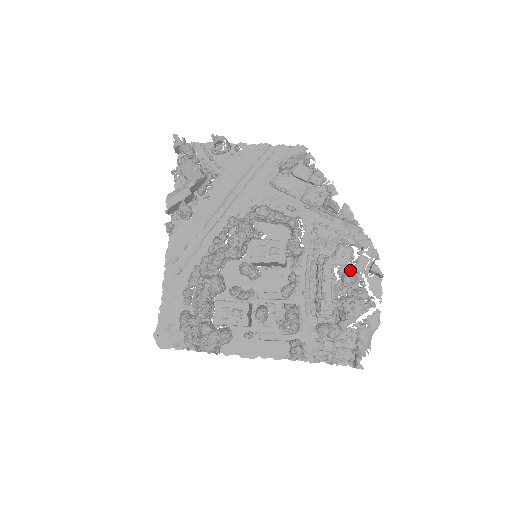
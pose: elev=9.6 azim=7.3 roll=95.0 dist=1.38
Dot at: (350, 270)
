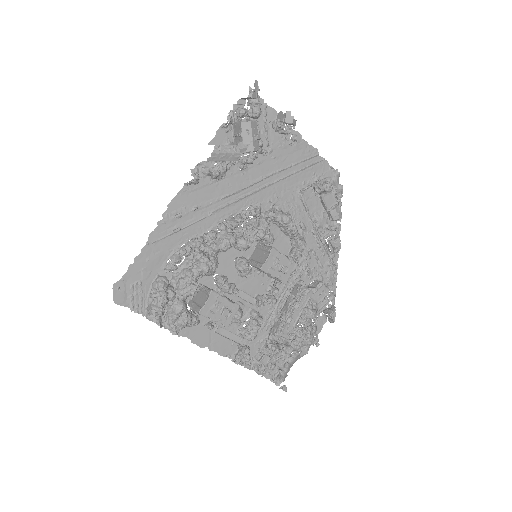
Dot at: (315, 306)
